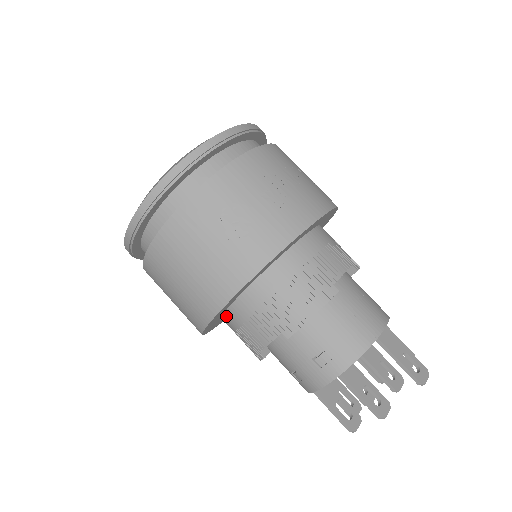
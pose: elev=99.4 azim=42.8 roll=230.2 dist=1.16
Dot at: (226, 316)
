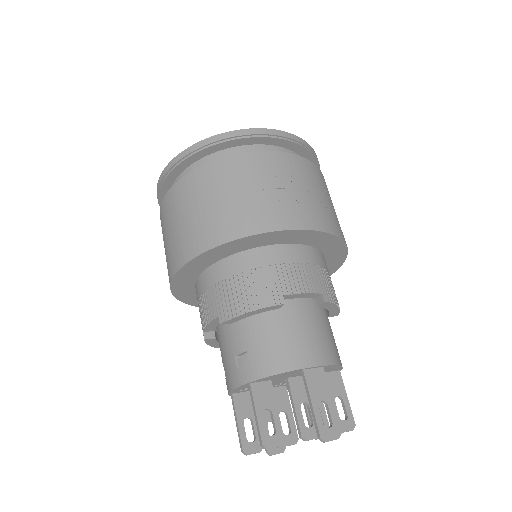
Dot at: (196, 288)
